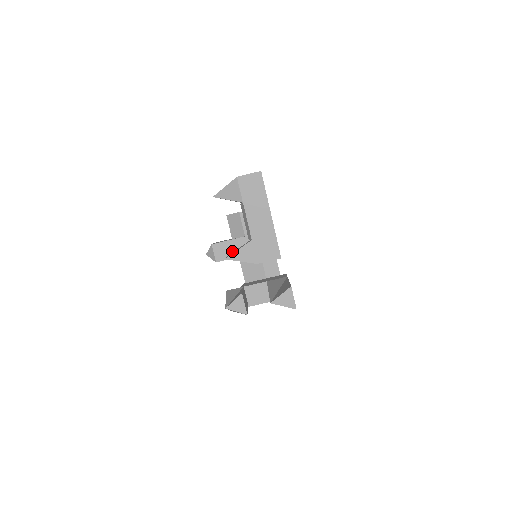
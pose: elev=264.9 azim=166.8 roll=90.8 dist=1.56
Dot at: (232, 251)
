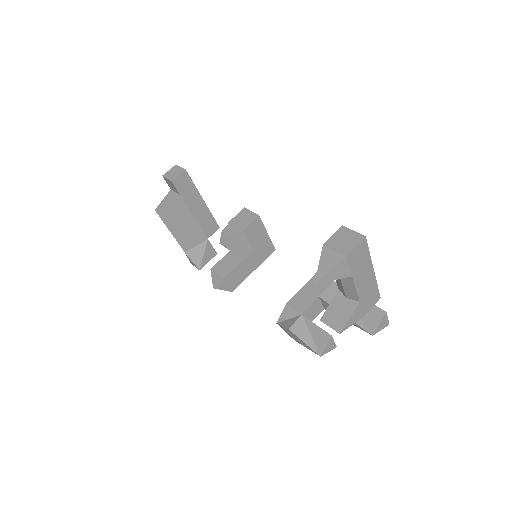
Dot at: (244, 272)
